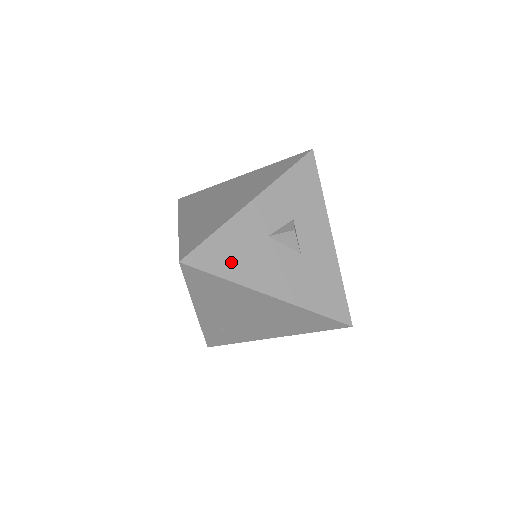
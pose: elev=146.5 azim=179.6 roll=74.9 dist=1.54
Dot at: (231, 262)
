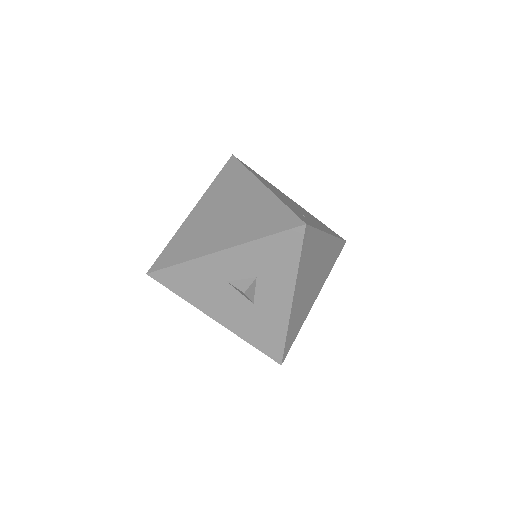
Dot at: (188, 288)
